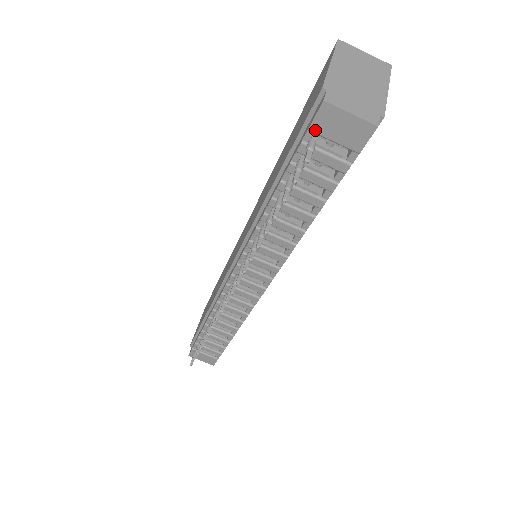
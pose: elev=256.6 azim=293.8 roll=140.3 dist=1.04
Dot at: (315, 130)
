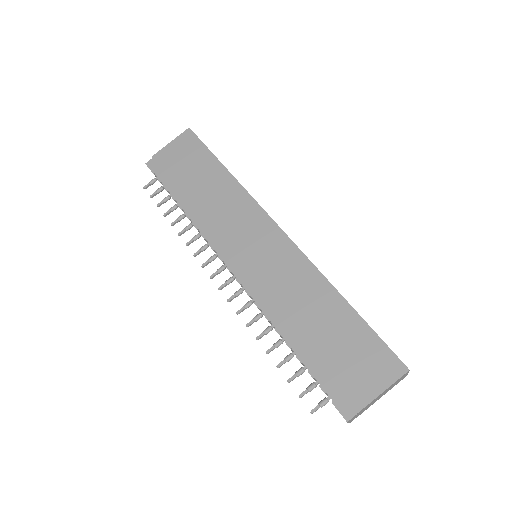
Dot at: occluded
